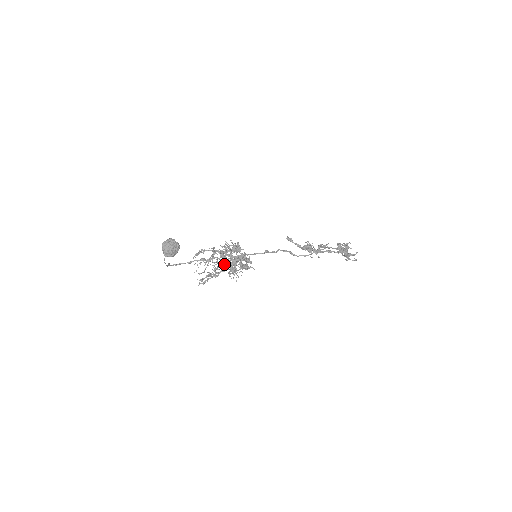
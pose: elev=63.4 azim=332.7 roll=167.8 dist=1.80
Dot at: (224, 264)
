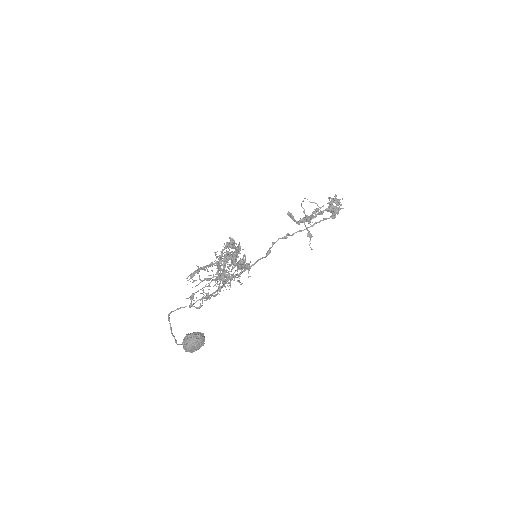
Dot at: occluded
